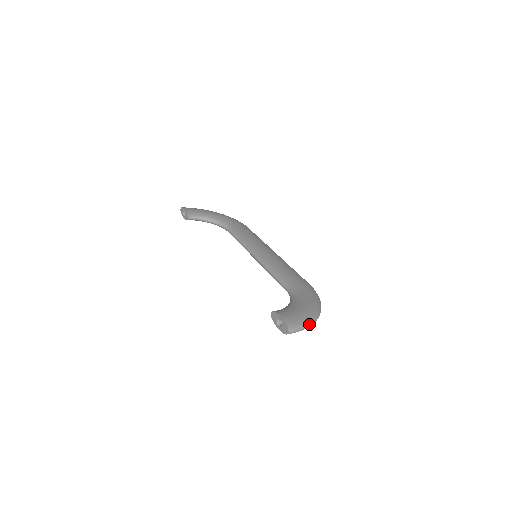
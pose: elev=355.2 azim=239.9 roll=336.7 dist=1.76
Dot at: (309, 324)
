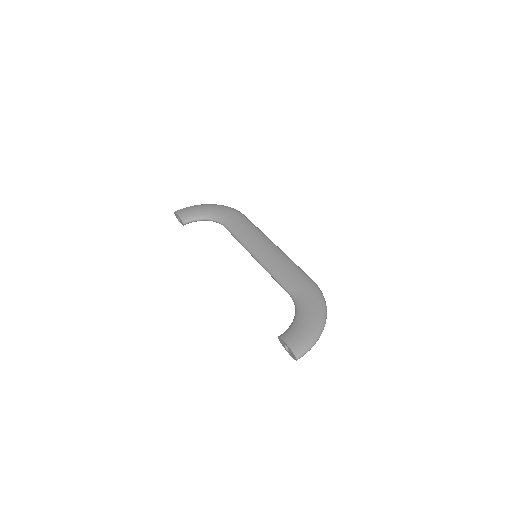
Dot at: (315, 341)
